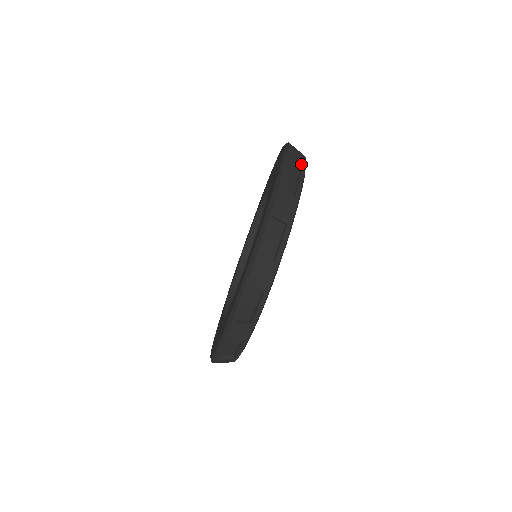
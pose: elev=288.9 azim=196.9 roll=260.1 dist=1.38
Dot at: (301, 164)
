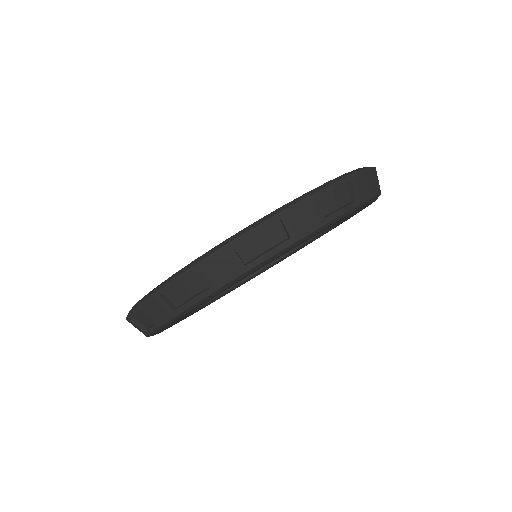
Dot at: (364, 194)
